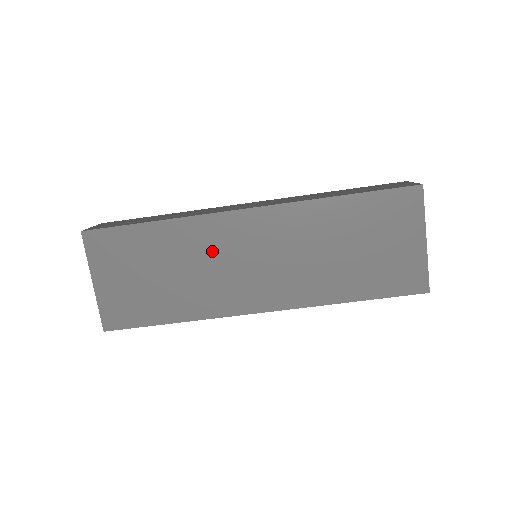
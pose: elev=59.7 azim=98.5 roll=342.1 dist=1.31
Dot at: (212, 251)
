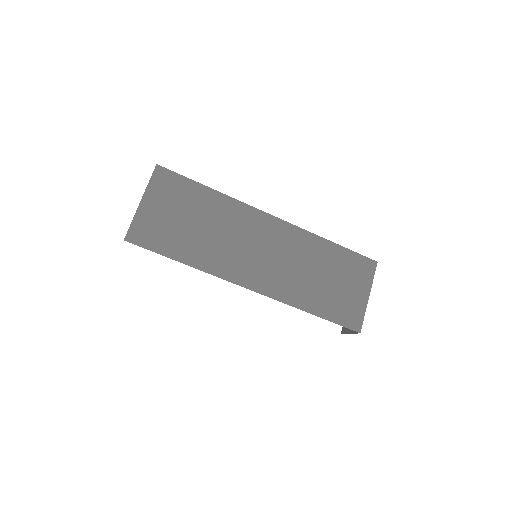
Dot at: (239, 229)
